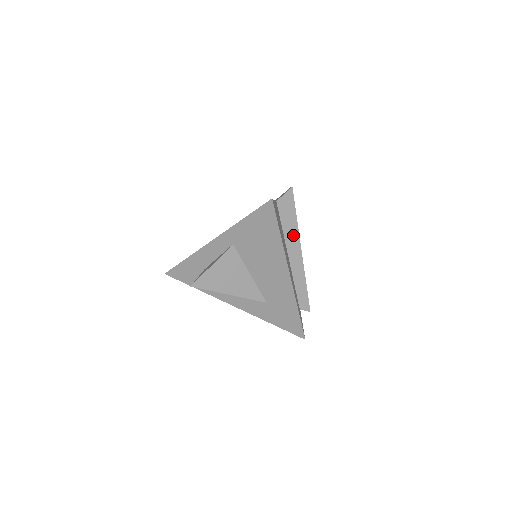
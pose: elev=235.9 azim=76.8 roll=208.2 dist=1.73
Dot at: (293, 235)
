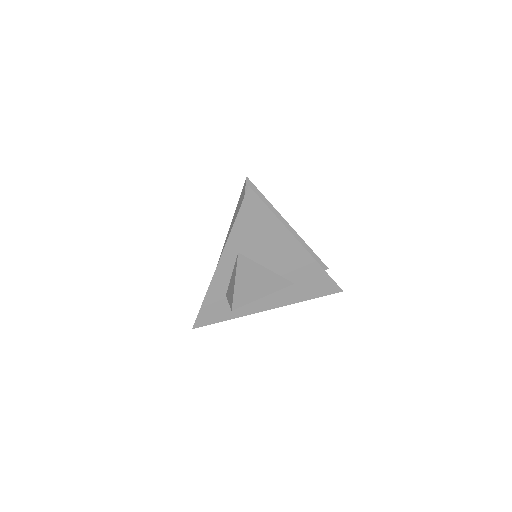
Dot at: occluded
